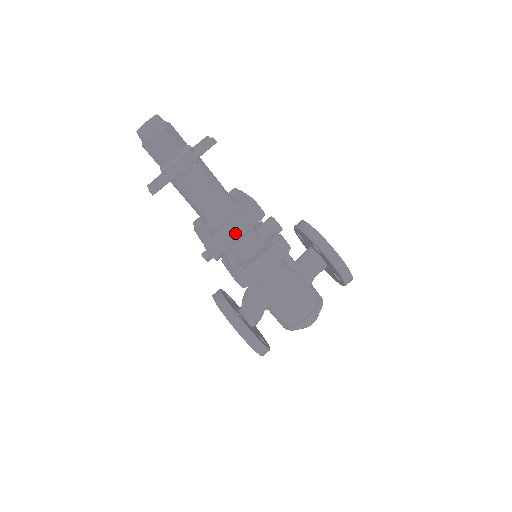
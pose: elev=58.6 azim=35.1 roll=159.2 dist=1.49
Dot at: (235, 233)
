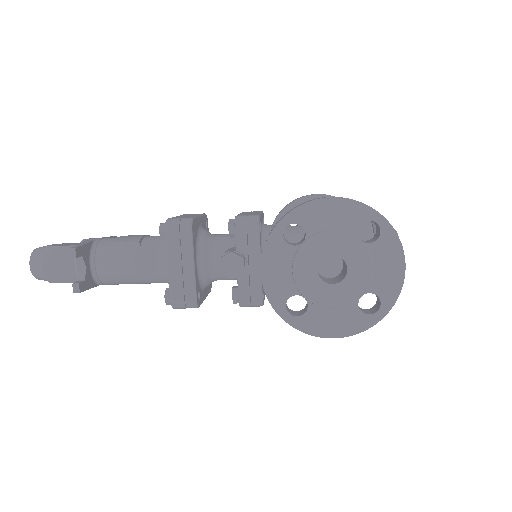
Dot at: occluded
